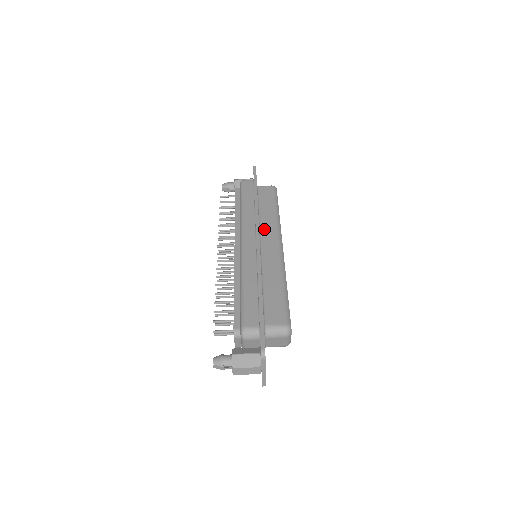
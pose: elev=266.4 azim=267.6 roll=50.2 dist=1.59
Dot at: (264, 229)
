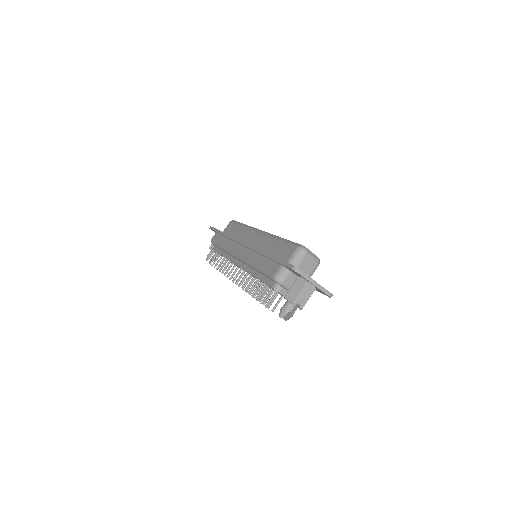
Dot at: (243, 238)
